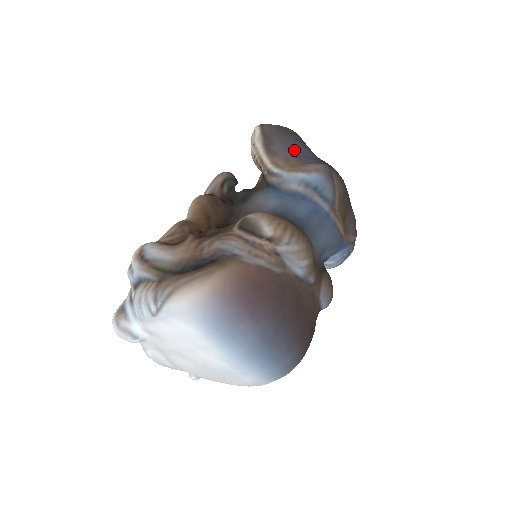
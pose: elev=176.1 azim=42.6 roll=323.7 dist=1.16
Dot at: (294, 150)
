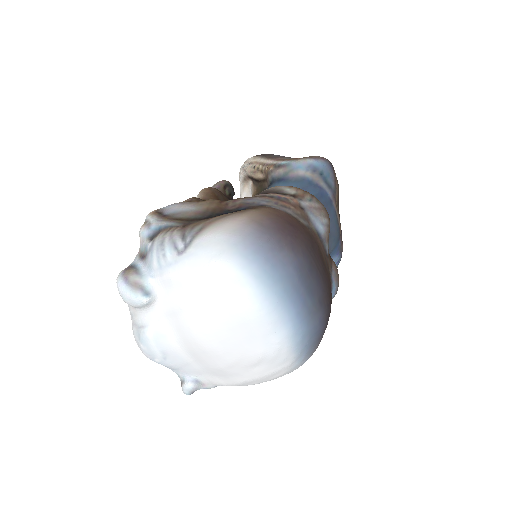
Dot at: occluded
